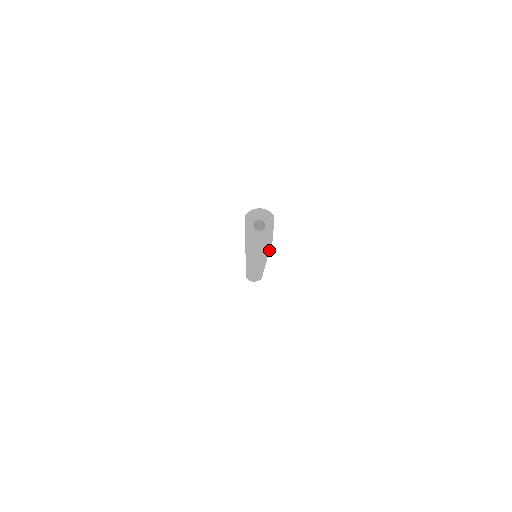
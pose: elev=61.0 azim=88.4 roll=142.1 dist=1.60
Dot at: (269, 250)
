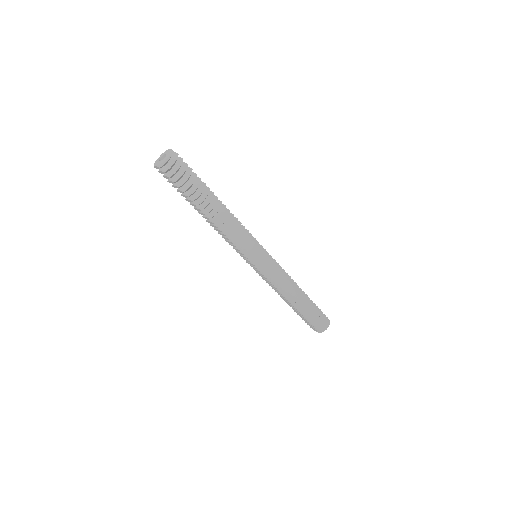
Dot at: (213, 193)
